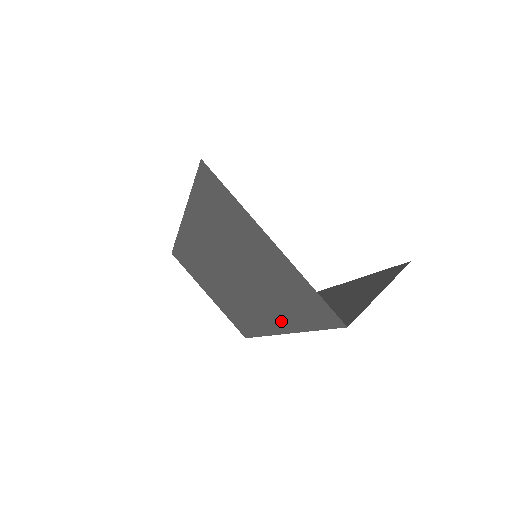
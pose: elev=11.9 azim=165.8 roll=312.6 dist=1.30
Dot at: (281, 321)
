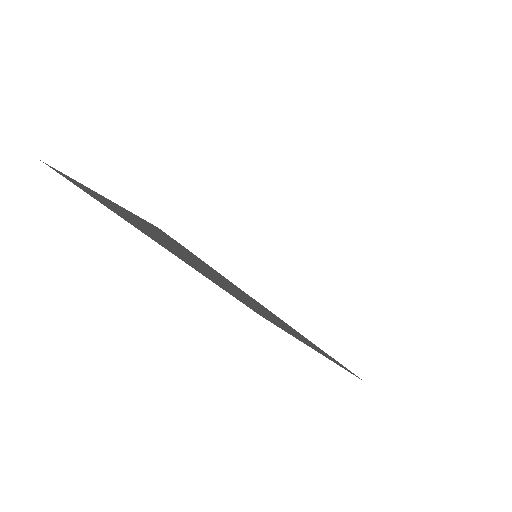
Dot at: (260, 306)
